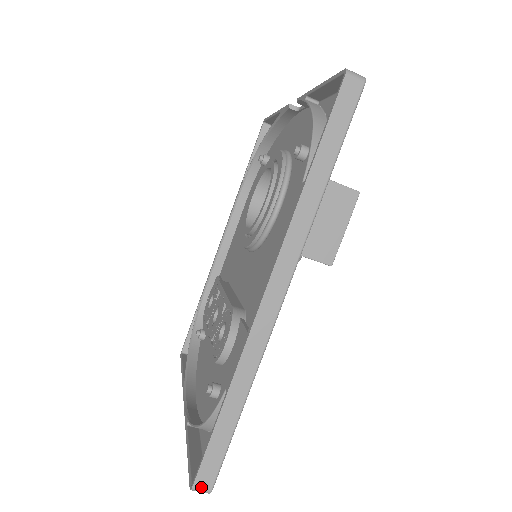
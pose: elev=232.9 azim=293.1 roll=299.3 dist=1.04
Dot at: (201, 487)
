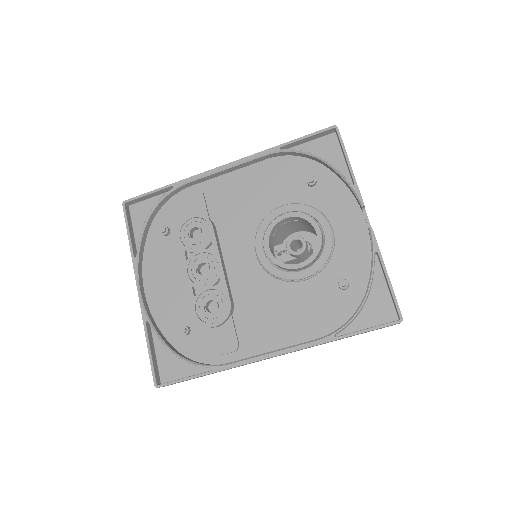
Dot at: occluded
